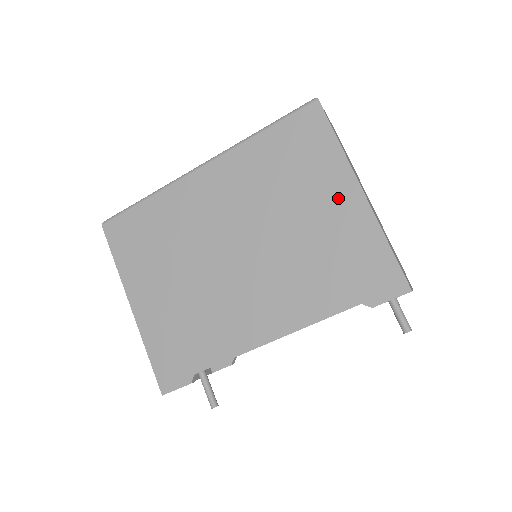
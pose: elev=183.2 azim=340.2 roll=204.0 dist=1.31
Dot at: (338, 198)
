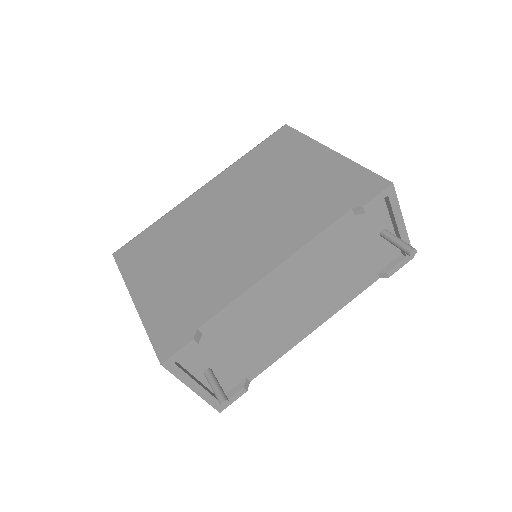
Dot at: (313, 160)
